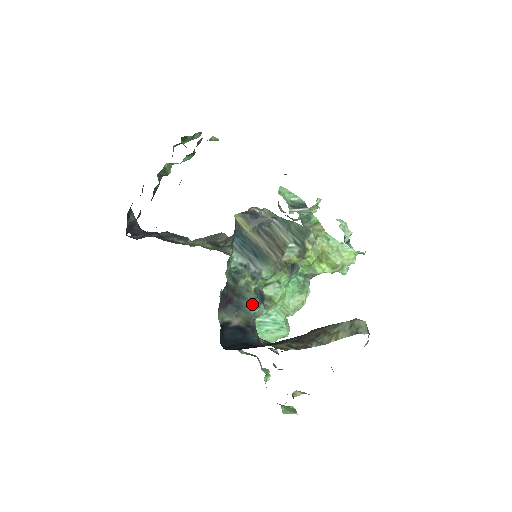
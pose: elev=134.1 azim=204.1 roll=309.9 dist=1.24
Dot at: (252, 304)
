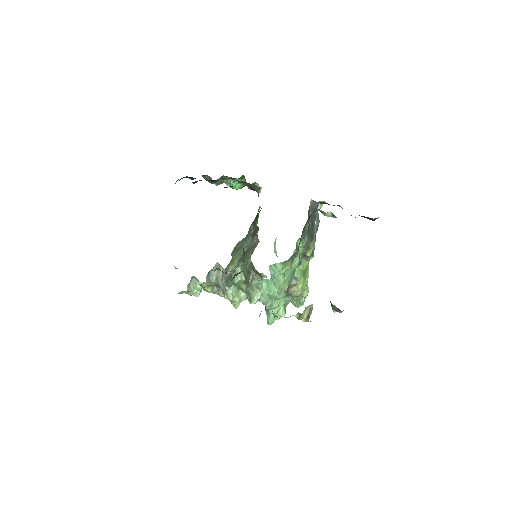
Dot at: (299, 244)
